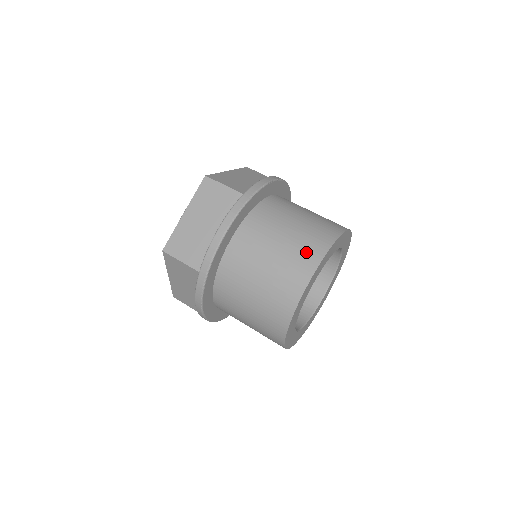
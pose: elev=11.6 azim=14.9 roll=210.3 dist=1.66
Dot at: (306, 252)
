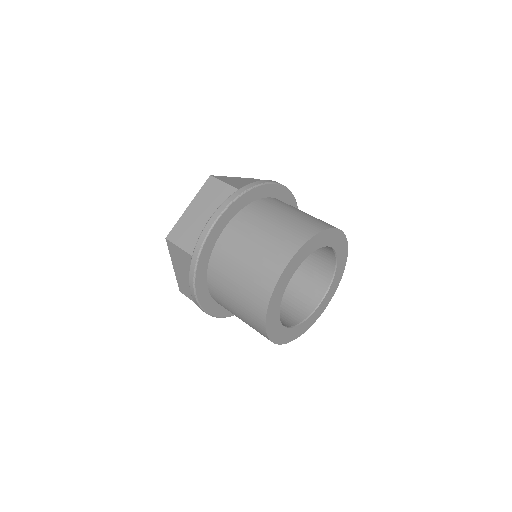
Dot at: (288, 240)
